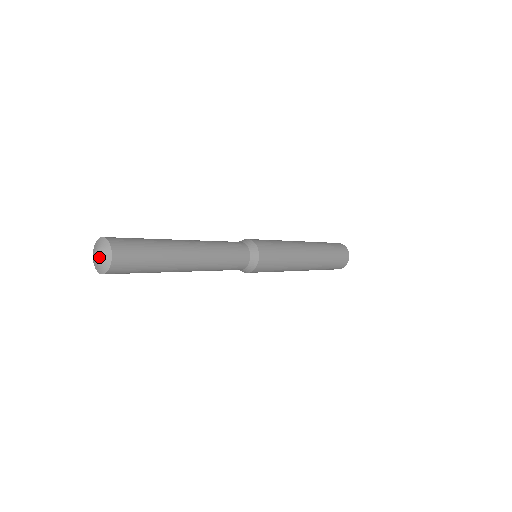
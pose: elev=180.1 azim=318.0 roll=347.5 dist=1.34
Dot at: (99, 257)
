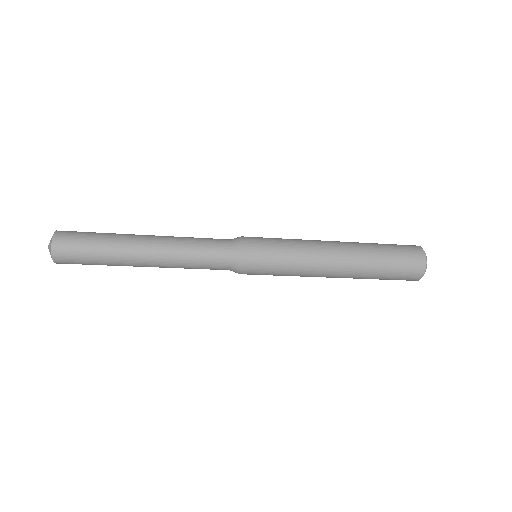
Dot at: (49, 245)
